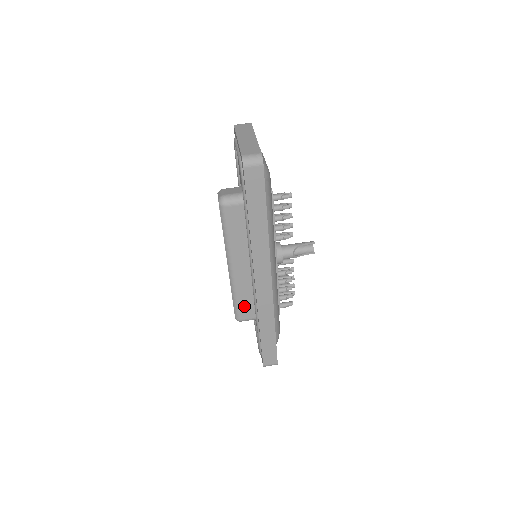
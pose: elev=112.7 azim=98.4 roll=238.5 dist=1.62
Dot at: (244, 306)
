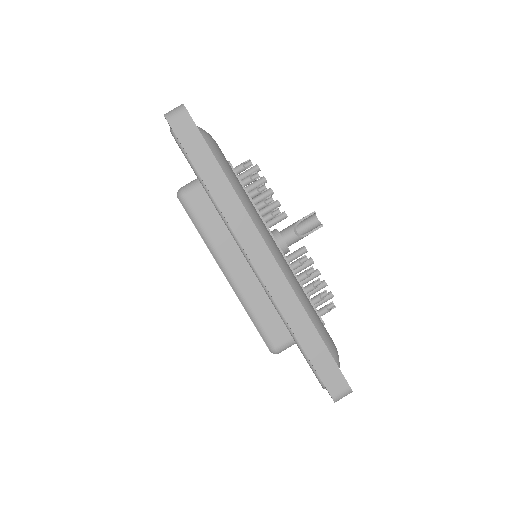
Dot at: (270, 324)
